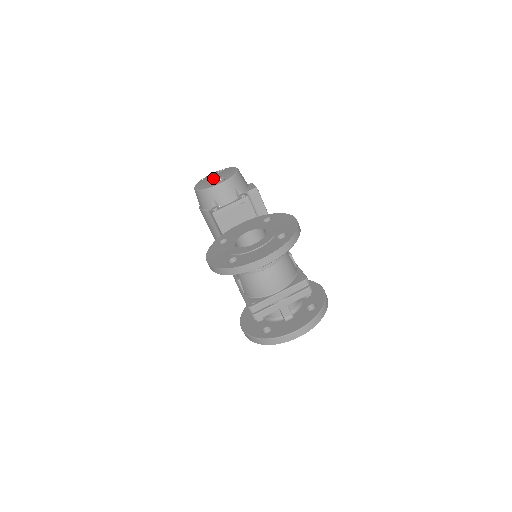
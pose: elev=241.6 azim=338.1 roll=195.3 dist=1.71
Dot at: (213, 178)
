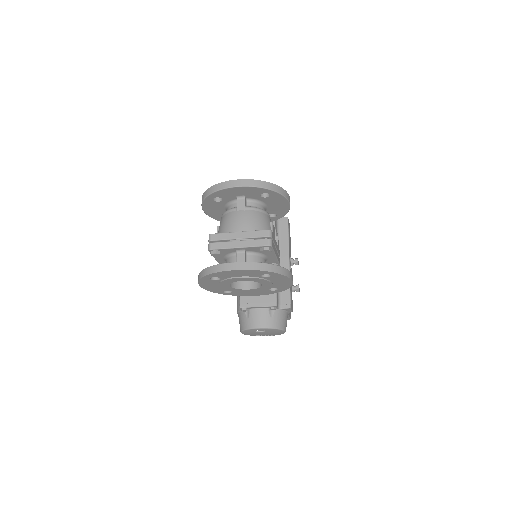
Dot at: occluded
